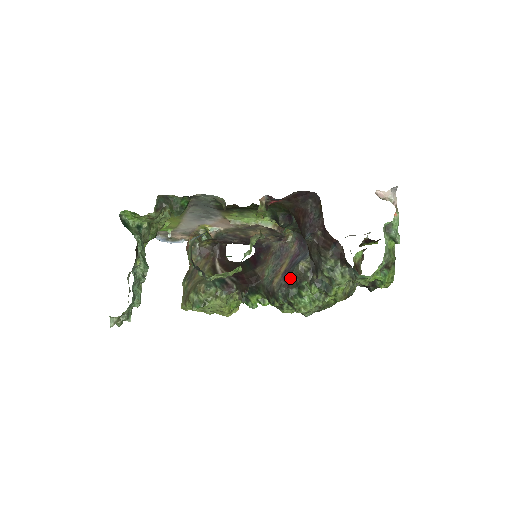
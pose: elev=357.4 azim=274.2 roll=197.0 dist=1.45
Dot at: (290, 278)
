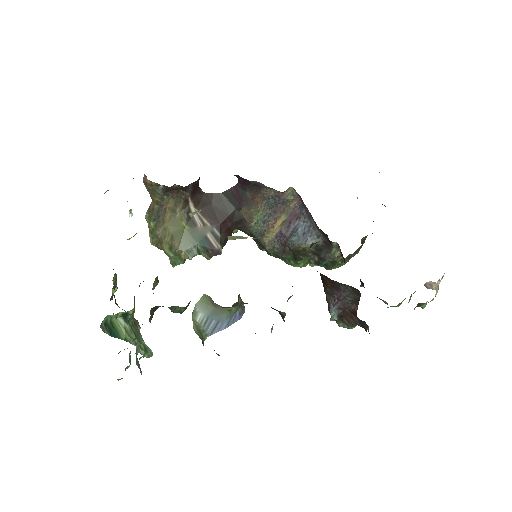
Dot at: (287, 247)
